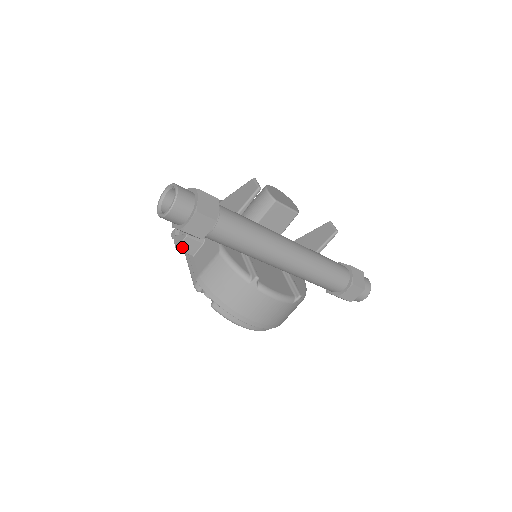
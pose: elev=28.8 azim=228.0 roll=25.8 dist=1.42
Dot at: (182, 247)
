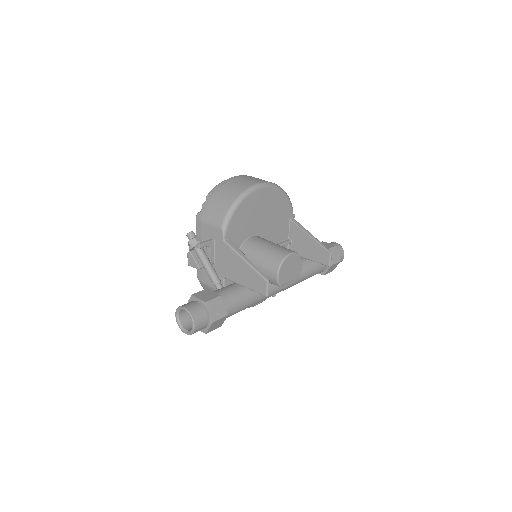
Dot at: occluded
